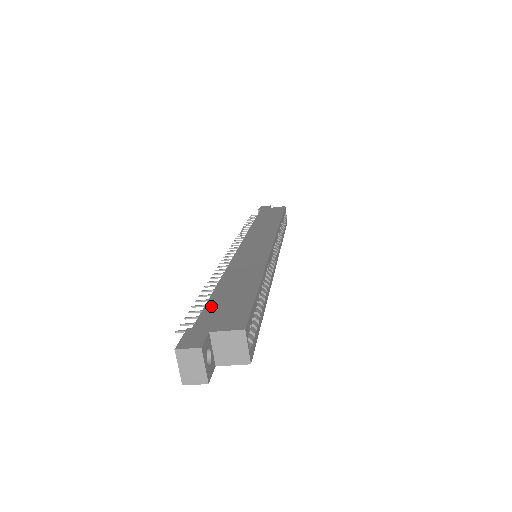
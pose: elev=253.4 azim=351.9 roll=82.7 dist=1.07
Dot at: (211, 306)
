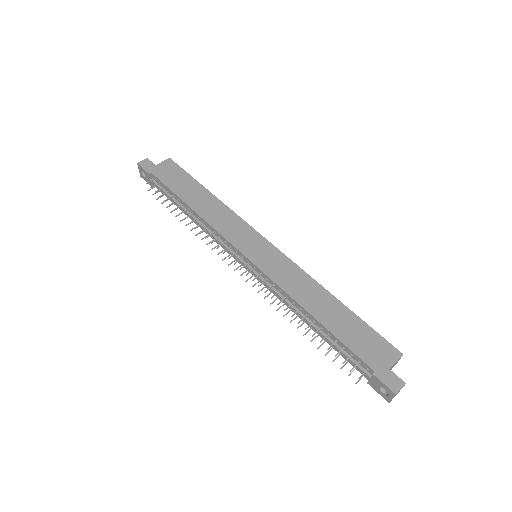
Dot at: (353, 346)
